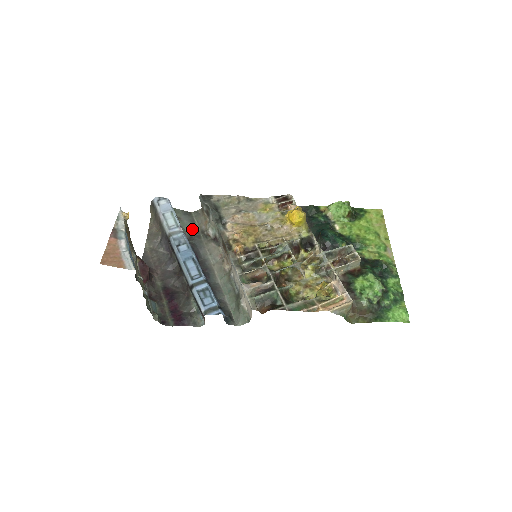
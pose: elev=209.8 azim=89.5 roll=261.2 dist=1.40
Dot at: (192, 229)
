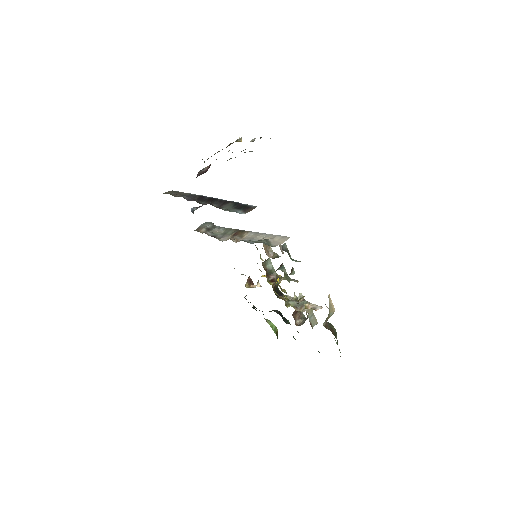
Dot at: occluded
